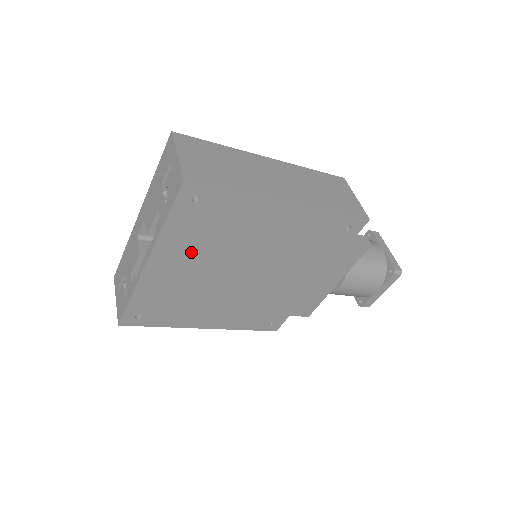
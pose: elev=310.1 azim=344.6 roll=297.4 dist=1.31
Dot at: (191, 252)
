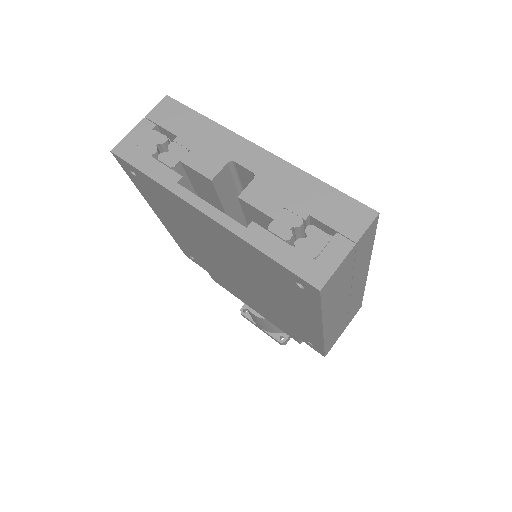
Dot at: (236, 250)
